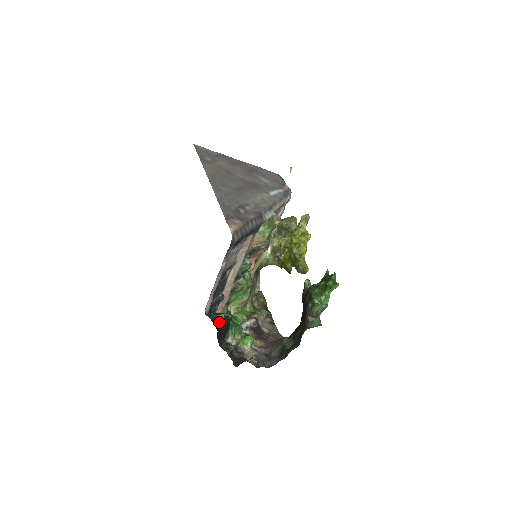
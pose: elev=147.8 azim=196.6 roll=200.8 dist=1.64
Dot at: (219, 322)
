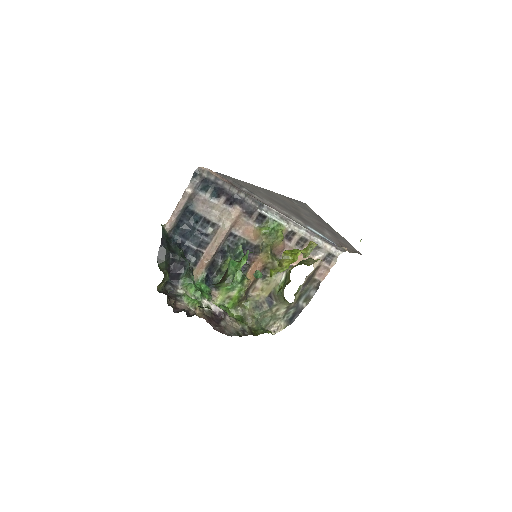
Dot at: (174, 251)
